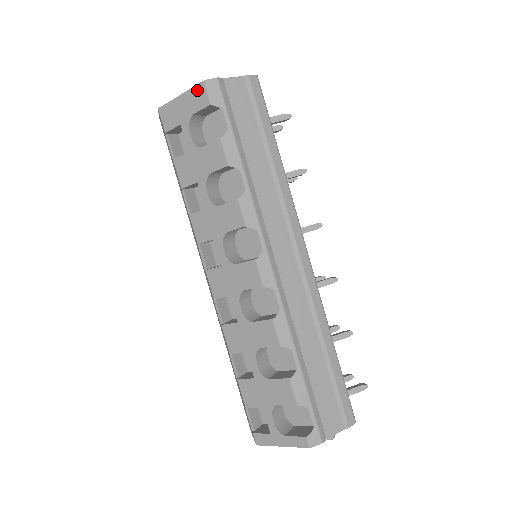
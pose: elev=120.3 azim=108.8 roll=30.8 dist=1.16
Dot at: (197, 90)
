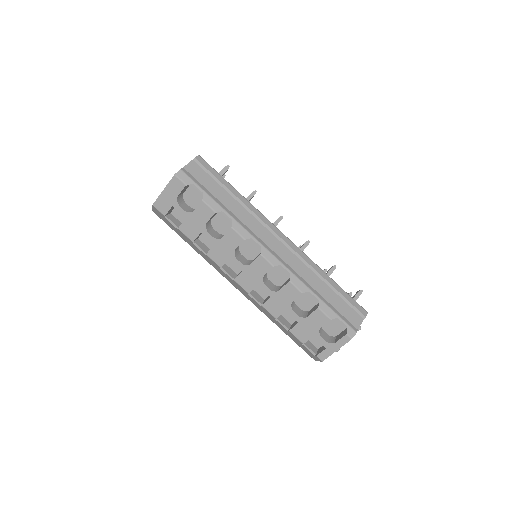
Dot at: (173, 182)
